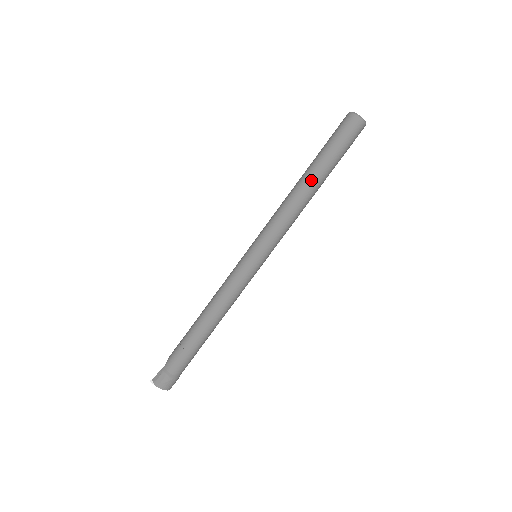
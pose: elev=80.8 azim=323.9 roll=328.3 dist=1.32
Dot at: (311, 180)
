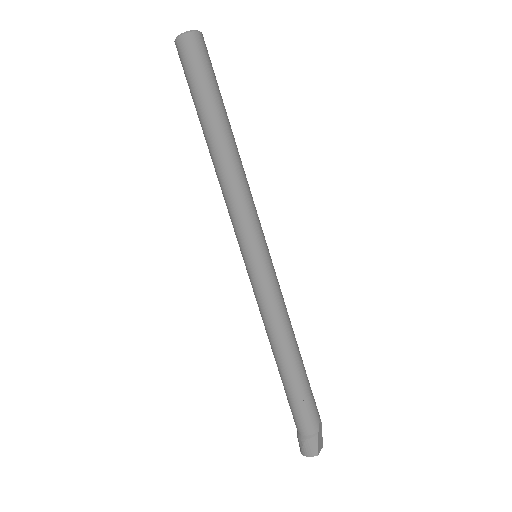
Dot at: (207, 142)
